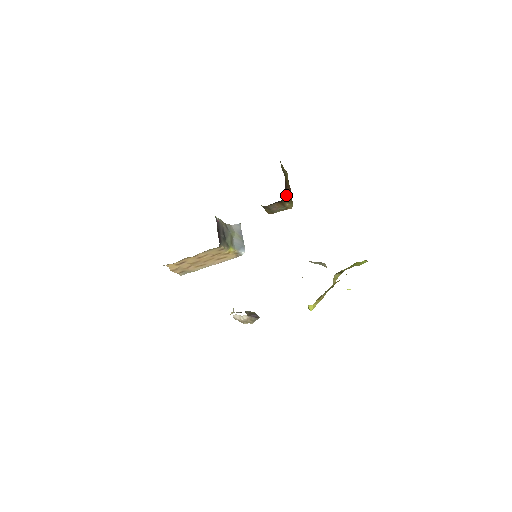
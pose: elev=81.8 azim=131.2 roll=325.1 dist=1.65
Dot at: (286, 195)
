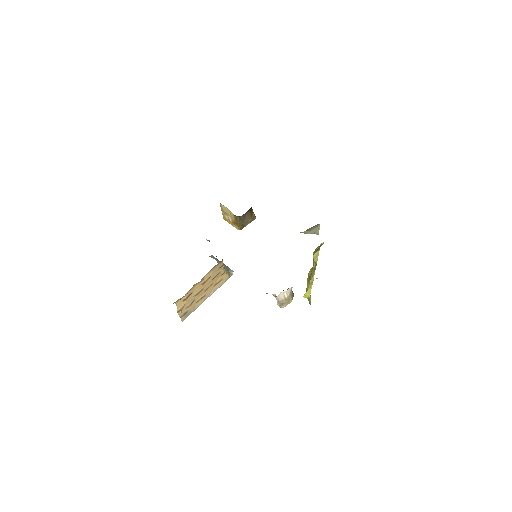
Dot at: occluded
